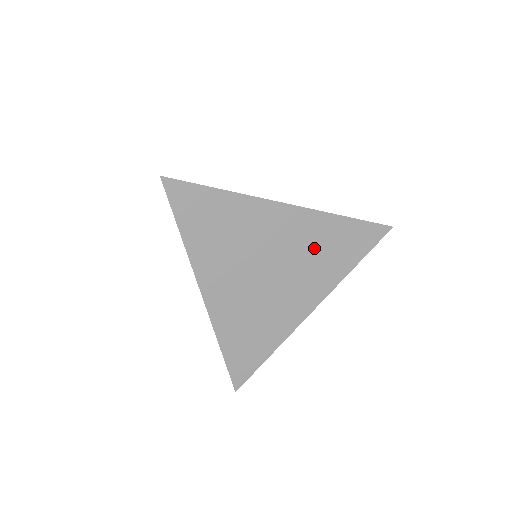
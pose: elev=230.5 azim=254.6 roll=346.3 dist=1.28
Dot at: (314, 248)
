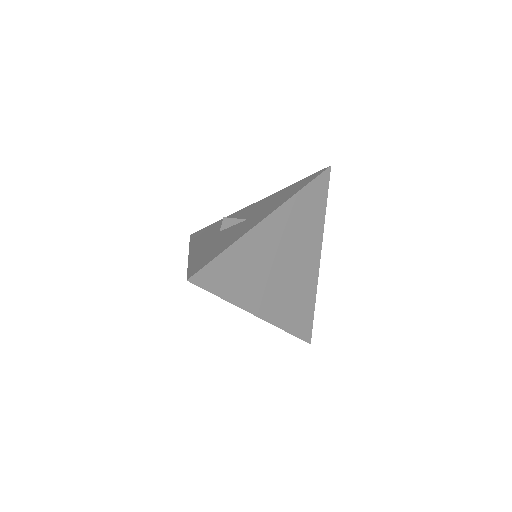
Dot at: (298, 225)
